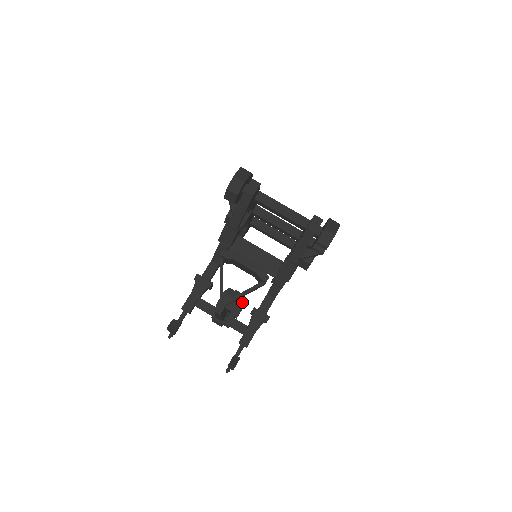
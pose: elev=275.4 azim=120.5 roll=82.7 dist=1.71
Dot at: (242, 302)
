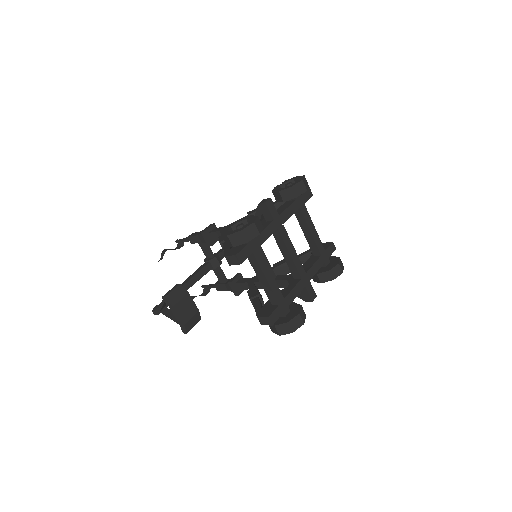
Dot at: occluded
